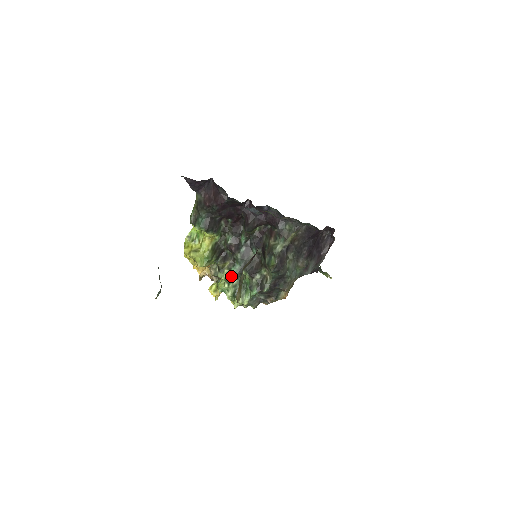
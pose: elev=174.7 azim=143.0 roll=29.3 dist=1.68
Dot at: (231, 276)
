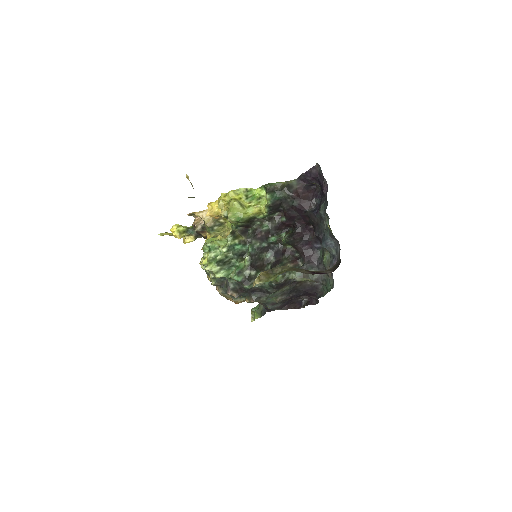
Dot at: (234, 248)
